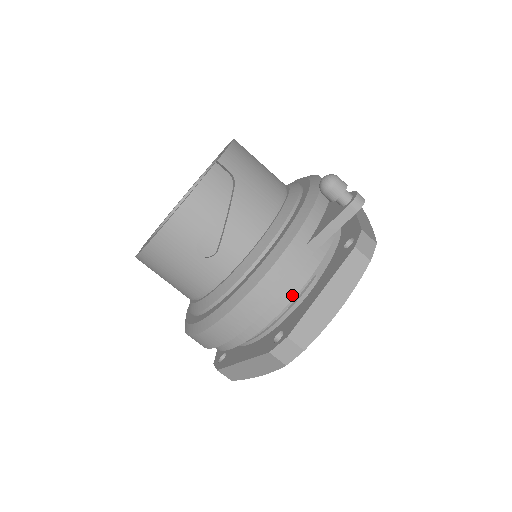
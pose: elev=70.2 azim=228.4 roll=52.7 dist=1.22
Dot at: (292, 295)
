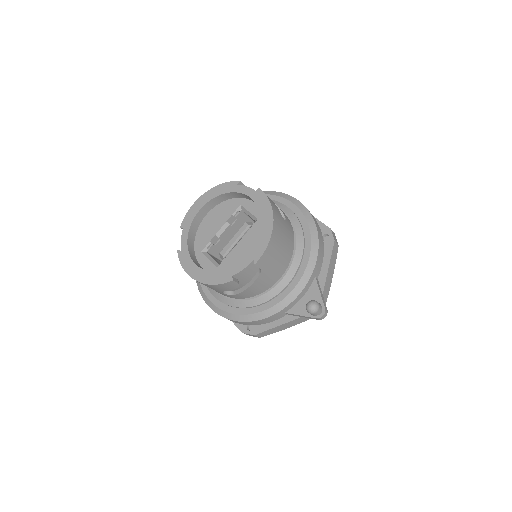
Dot at: occluded
